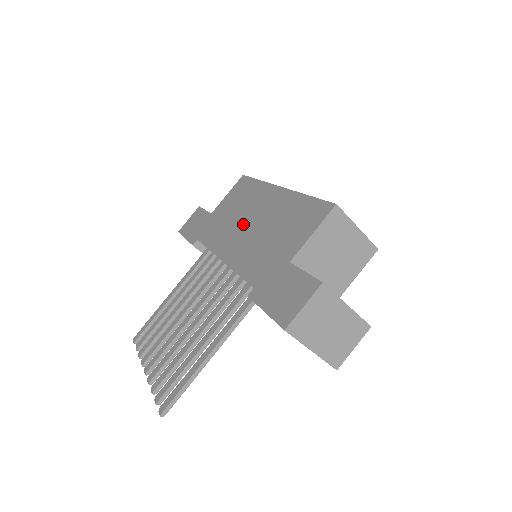
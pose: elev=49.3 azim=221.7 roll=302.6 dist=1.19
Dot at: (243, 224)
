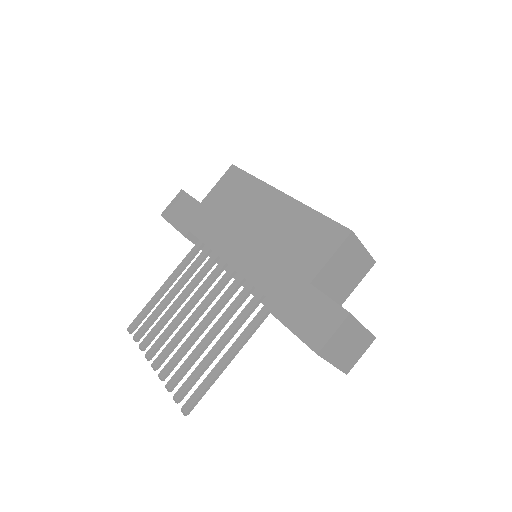
Dot at: (245, 227)
